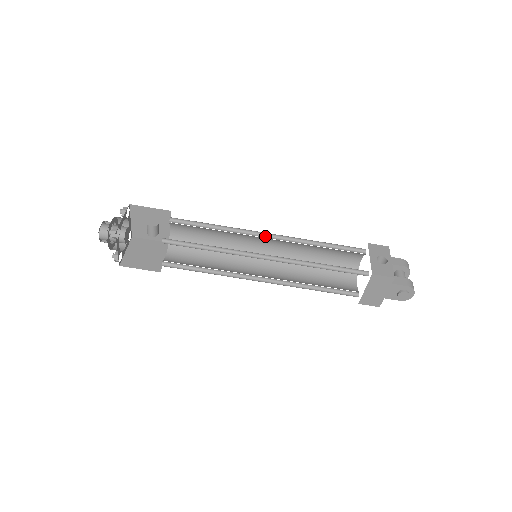
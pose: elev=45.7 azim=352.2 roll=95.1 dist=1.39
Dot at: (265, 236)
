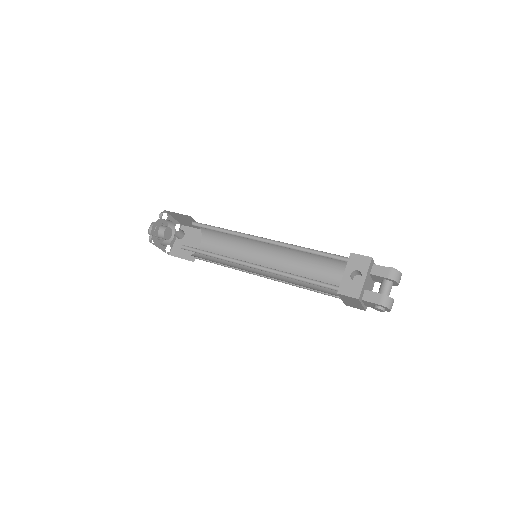
Dot at: (261, 239)
